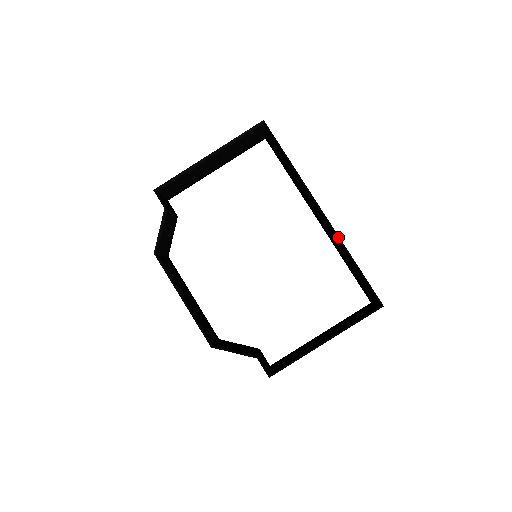
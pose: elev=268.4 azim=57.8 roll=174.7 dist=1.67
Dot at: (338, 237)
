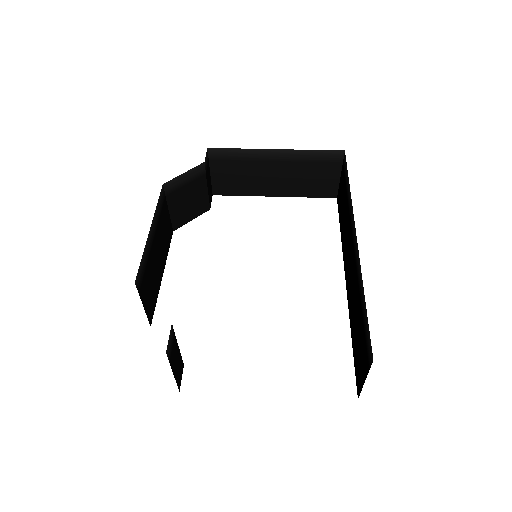
Dot at: (359, 267)
